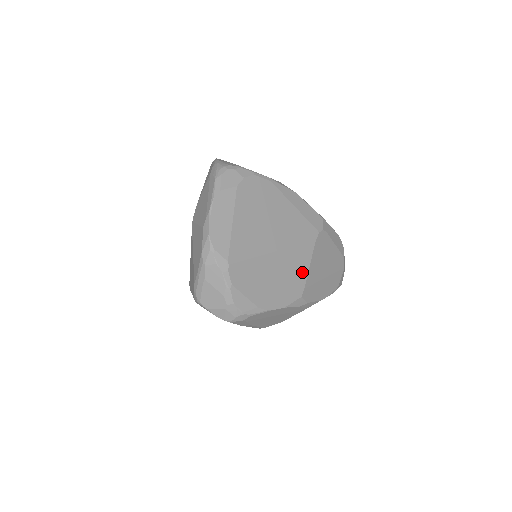
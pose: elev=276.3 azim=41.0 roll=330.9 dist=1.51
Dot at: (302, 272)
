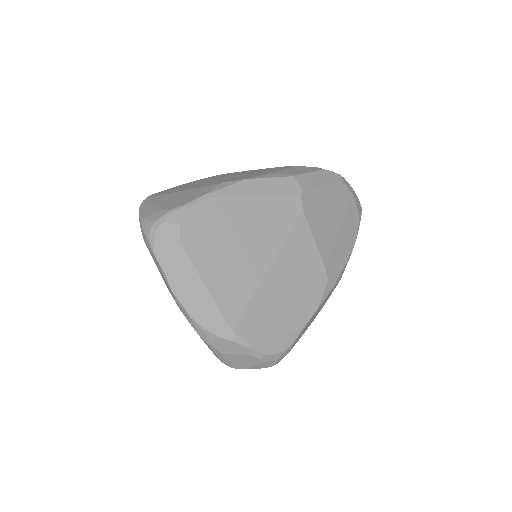
Dot at: (312, 256)
